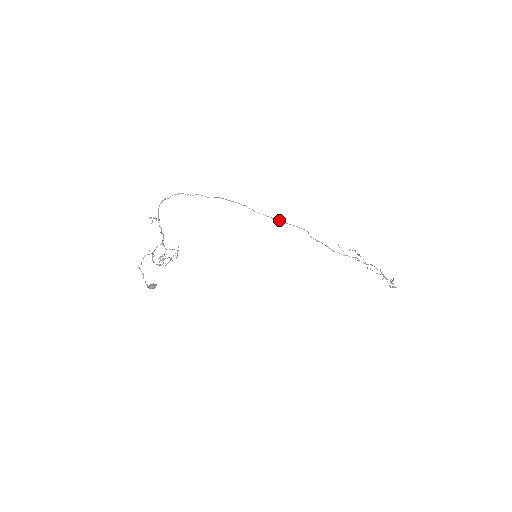
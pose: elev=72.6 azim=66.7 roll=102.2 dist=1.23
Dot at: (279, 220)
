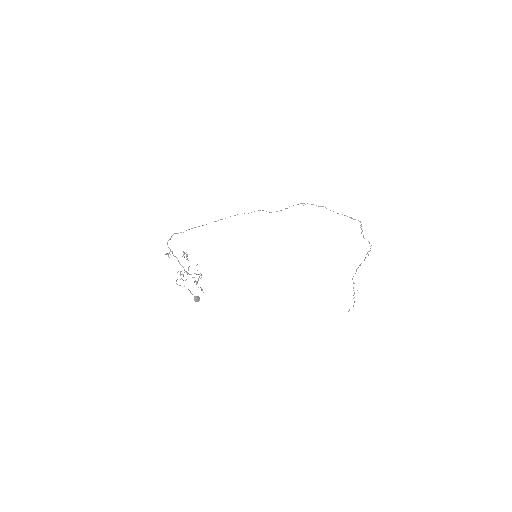
Dot at: occluded
